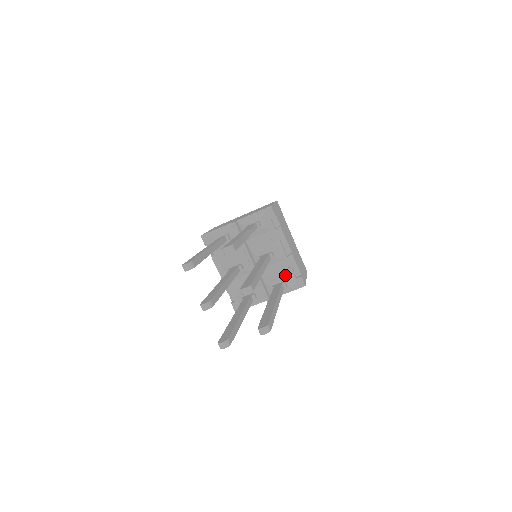
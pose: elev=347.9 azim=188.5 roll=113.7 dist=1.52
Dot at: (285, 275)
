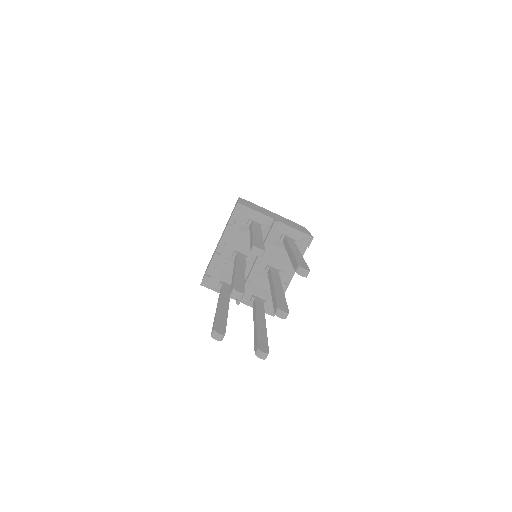
Dot at: (270, 296)
